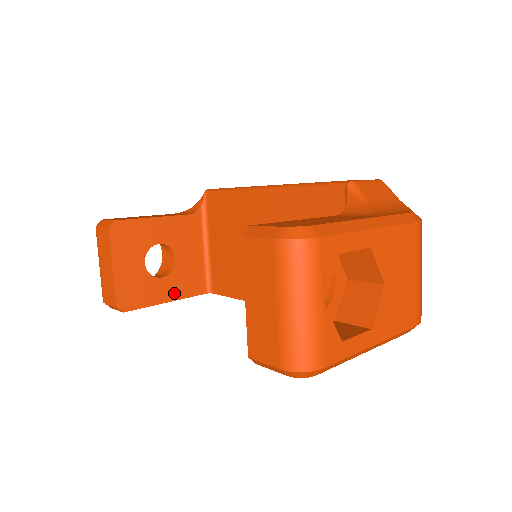
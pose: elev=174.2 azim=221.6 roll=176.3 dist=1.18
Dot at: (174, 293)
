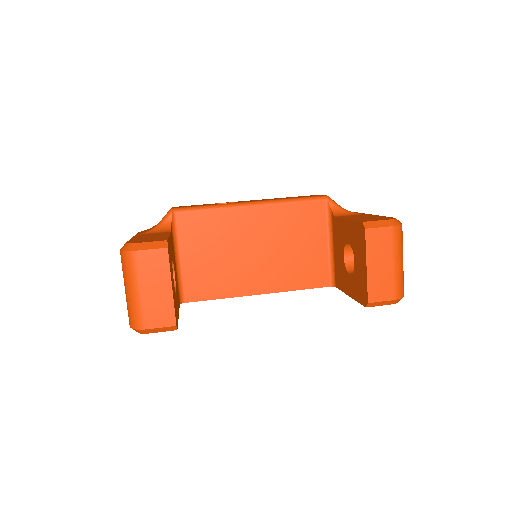
Dot at: (178, 307)
